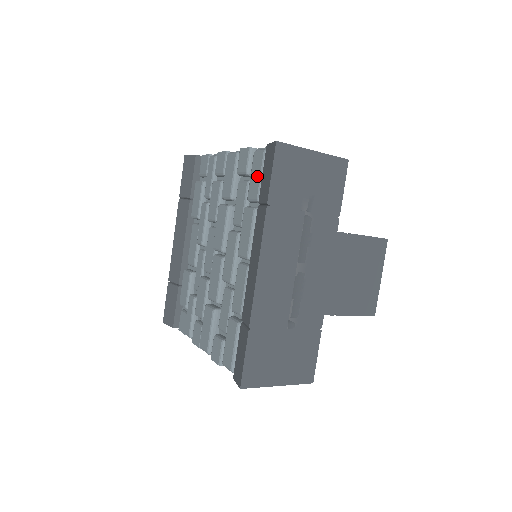
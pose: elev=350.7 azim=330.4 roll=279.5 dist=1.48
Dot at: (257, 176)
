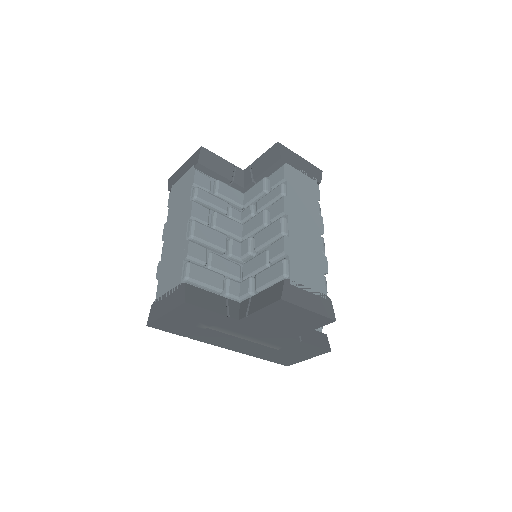
Dot at: occluded
